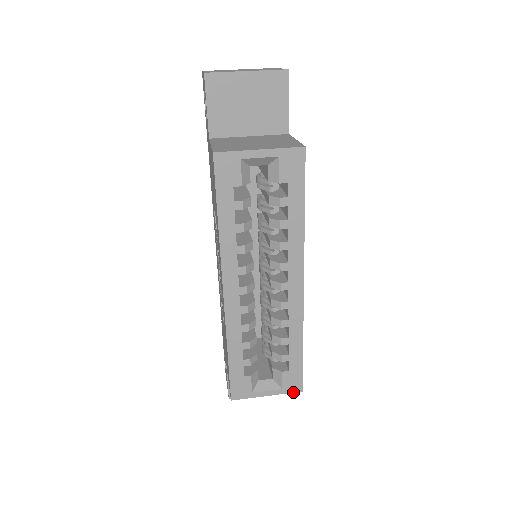
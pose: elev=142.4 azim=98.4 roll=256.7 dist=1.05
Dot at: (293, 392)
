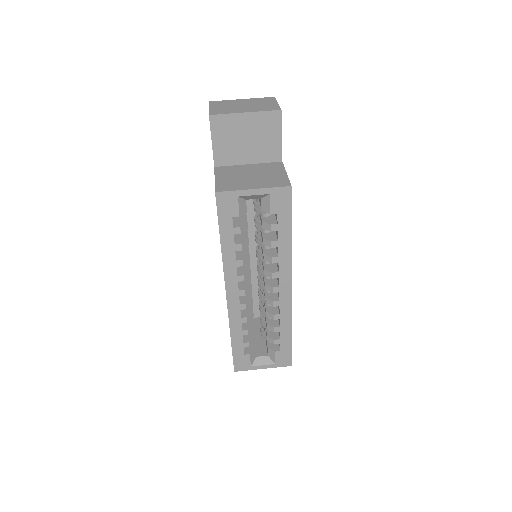
Dot at: (284, 366)
